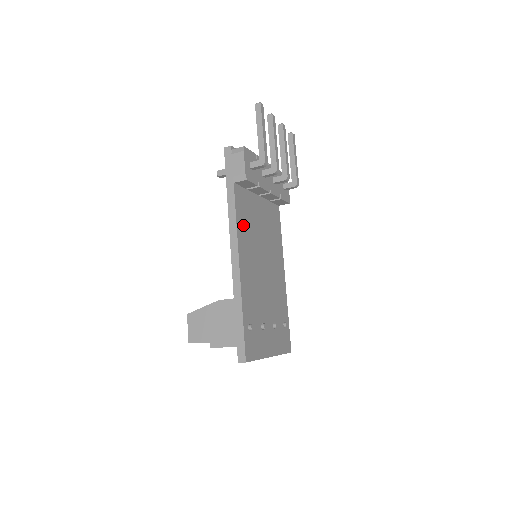
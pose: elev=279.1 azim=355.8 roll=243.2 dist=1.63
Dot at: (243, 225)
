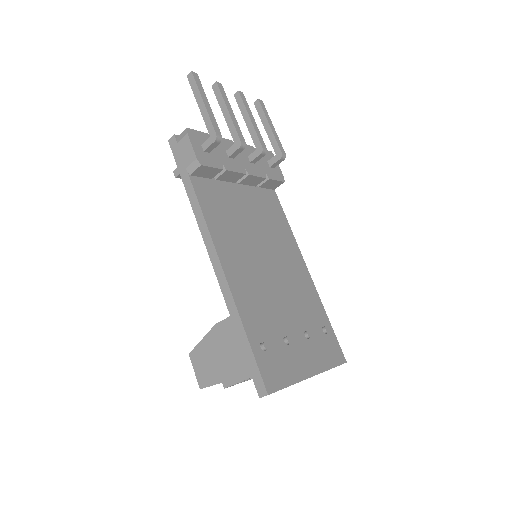
Dot at: (218, 222)
